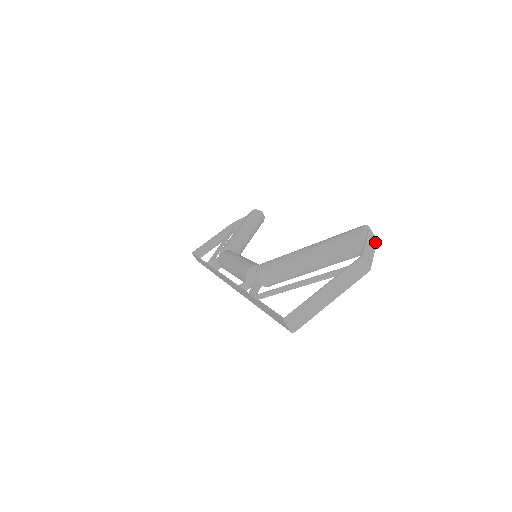
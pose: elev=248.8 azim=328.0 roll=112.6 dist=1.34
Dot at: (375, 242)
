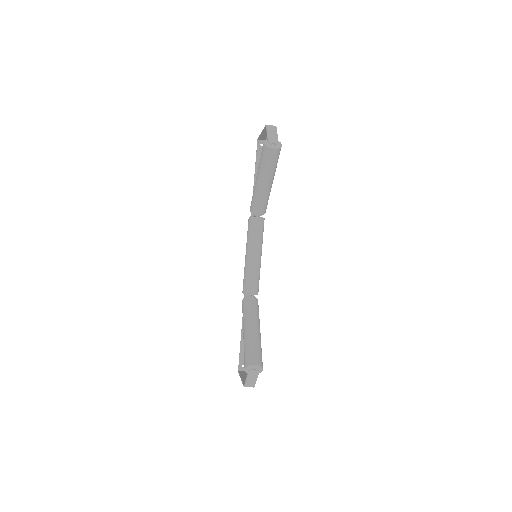
Dot at: (258, 372)
